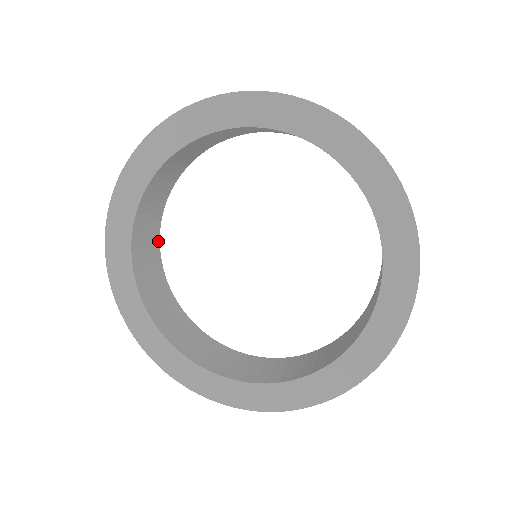
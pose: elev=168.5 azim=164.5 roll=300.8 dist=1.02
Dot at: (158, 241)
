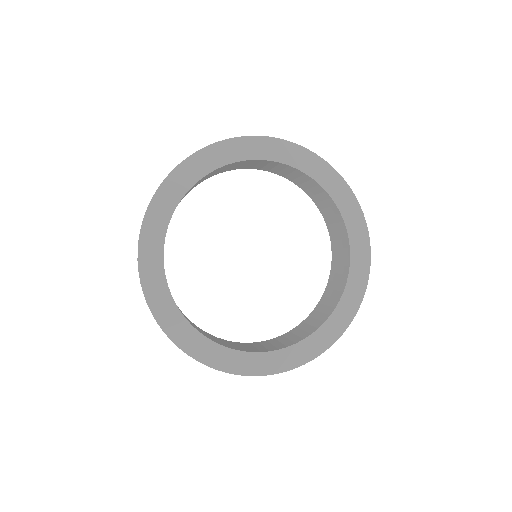
Dot at: occluded
